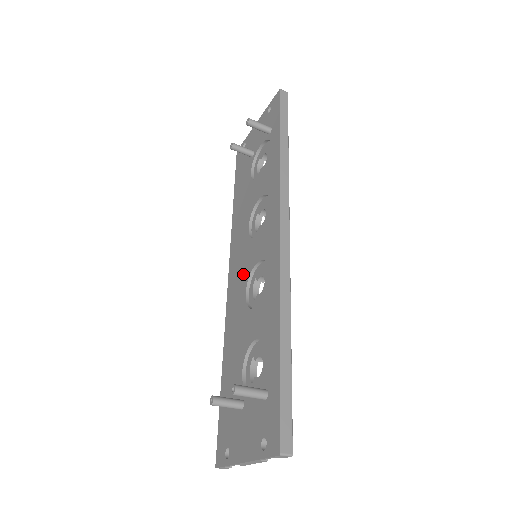
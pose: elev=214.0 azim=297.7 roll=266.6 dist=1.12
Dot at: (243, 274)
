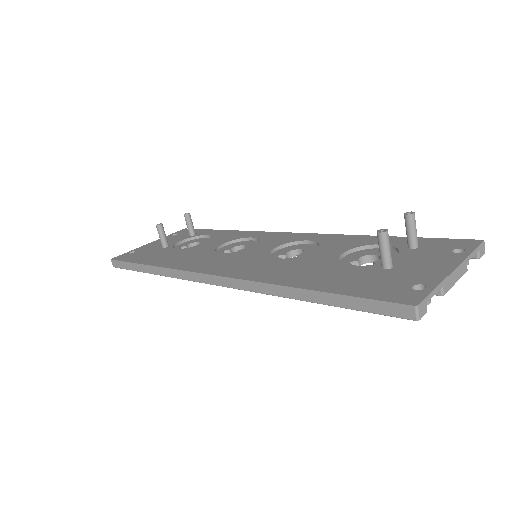
Dot at: (252, 259)
